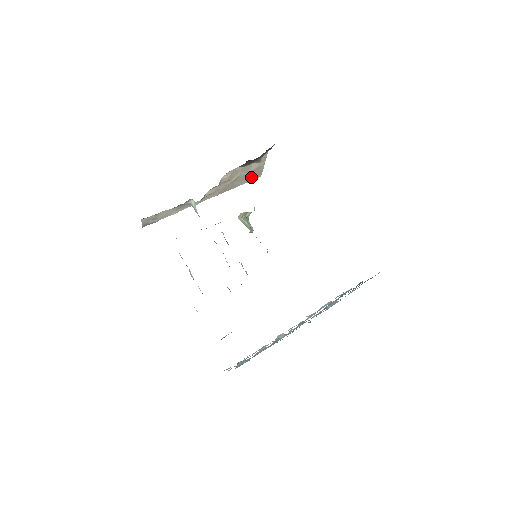
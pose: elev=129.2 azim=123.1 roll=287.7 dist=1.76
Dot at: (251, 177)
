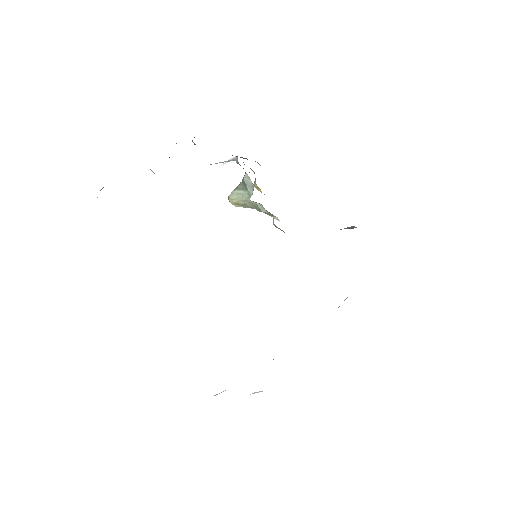
Dot at: occluded
